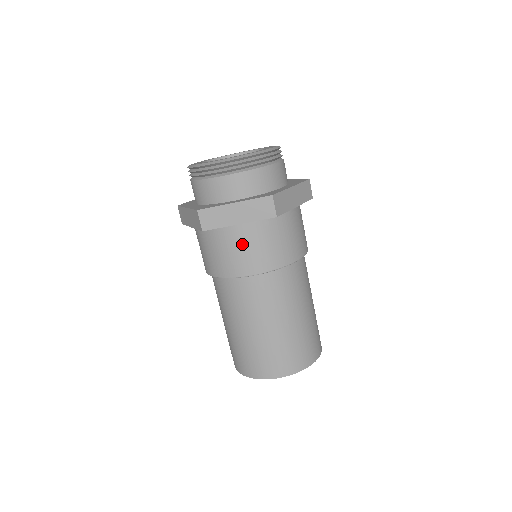
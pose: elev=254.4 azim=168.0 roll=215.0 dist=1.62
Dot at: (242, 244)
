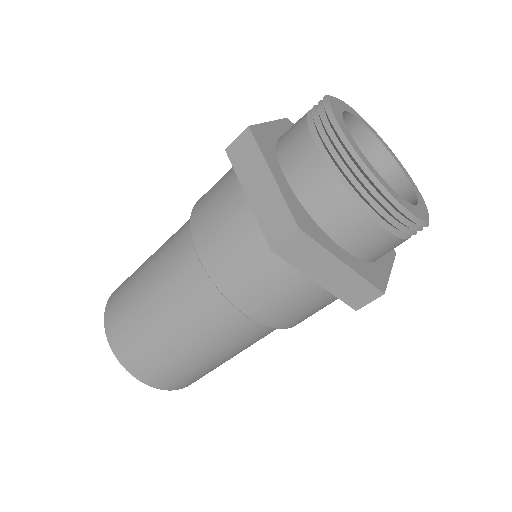
Dot at: (287, 292)
